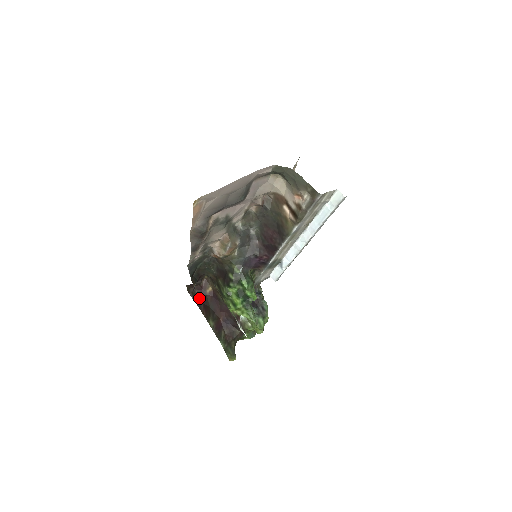
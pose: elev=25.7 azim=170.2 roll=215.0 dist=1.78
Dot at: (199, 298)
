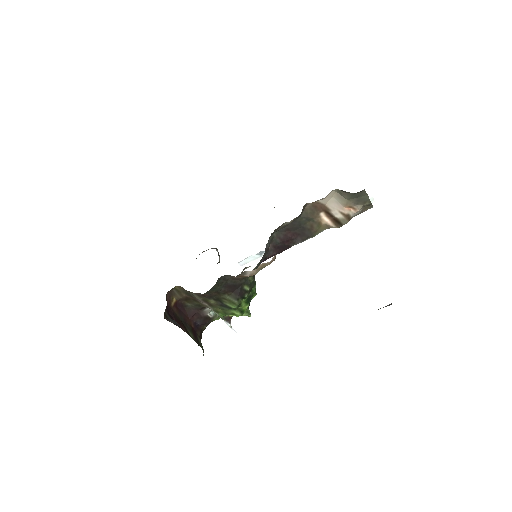
Dot at: (170, 317)
